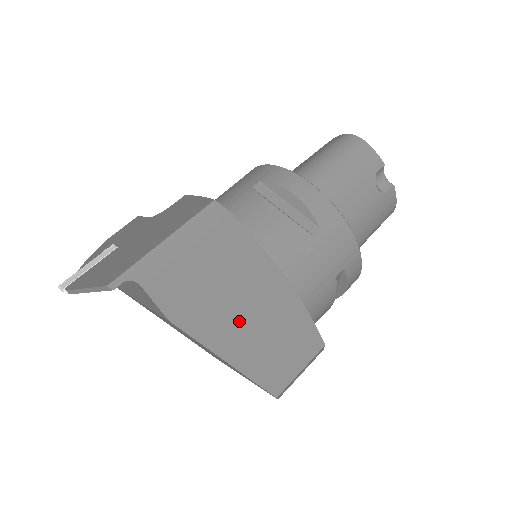
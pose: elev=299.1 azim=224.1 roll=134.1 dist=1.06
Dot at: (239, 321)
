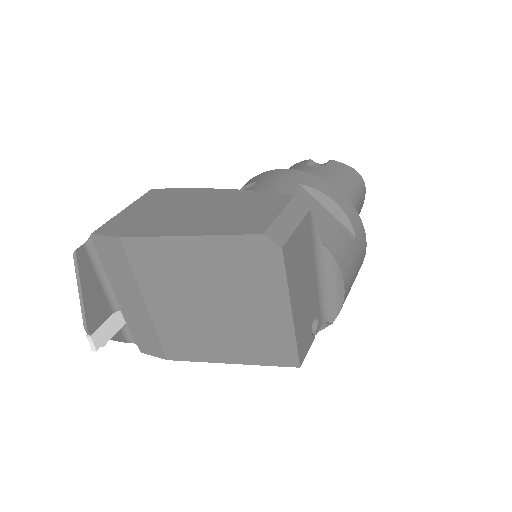
Dot at: (187, 217)
